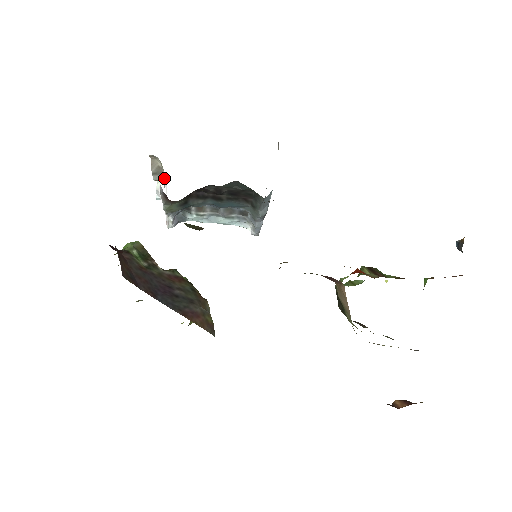
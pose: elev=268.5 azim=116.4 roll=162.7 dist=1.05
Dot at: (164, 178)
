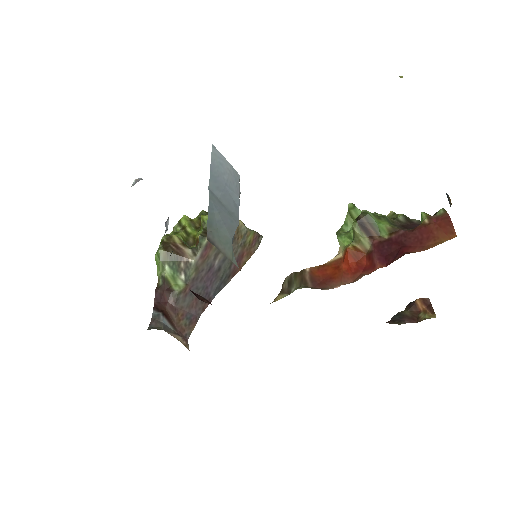
Dot at: occluded
